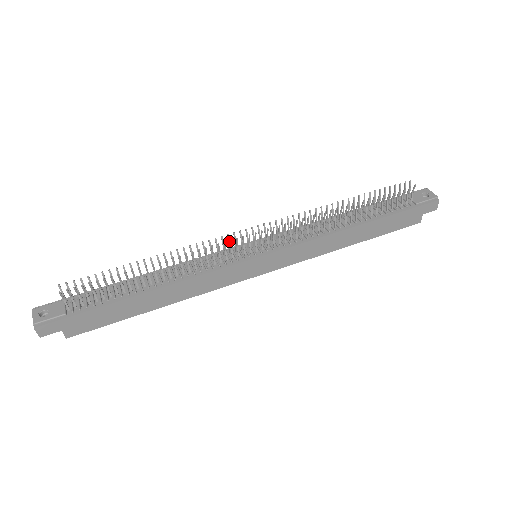
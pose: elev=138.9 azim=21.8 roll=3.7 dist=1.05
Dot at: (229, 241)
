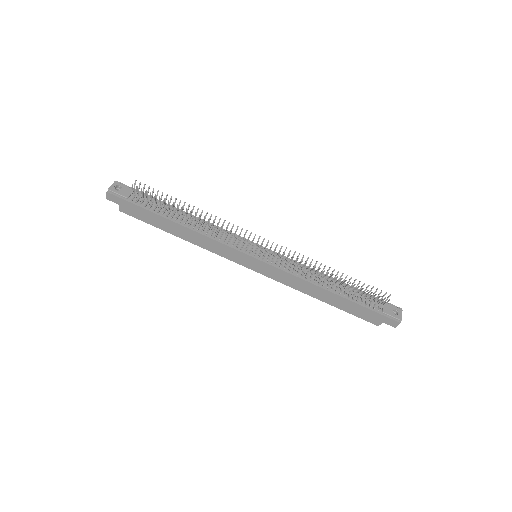
Dot at: (245, 234)
